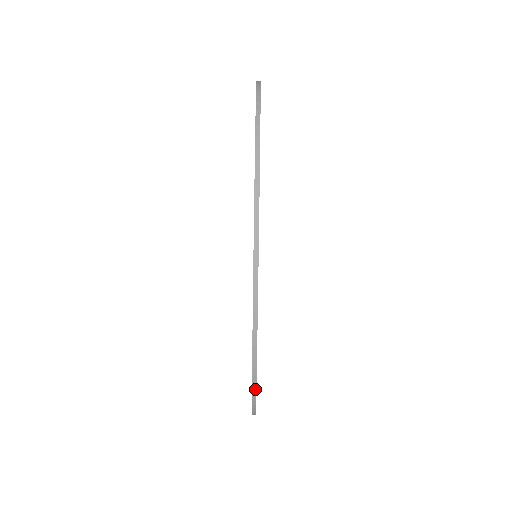
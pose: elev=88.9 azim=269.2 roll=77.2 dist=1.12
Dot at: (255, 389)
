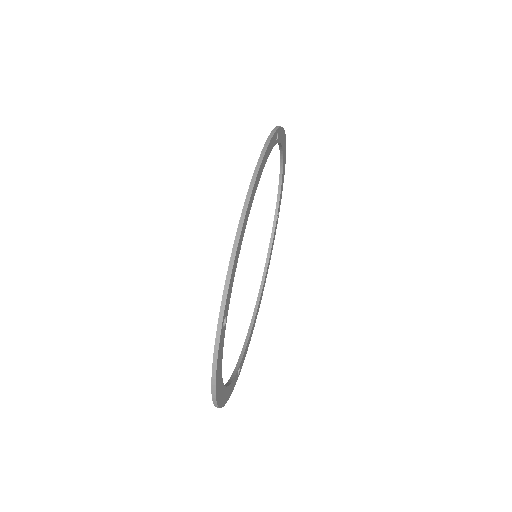
Dot at: (226, 296)
